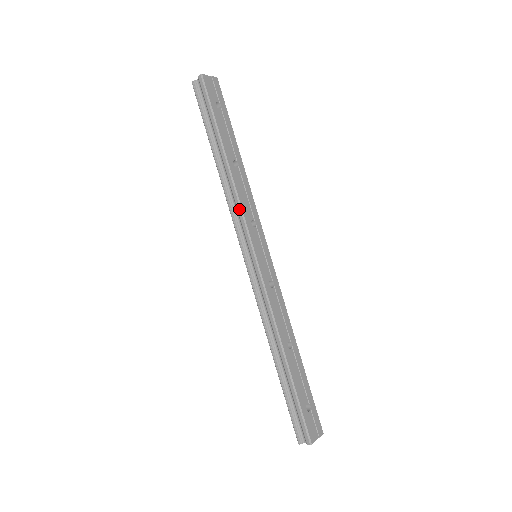
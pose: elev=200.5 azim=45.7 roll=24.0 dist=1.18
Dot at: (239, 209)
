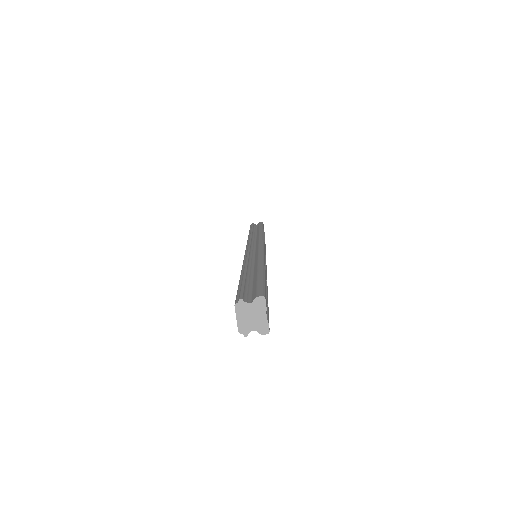
Dot at: (261, 236)
